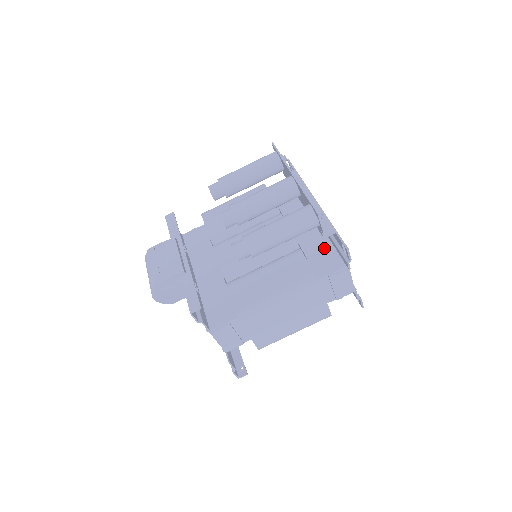
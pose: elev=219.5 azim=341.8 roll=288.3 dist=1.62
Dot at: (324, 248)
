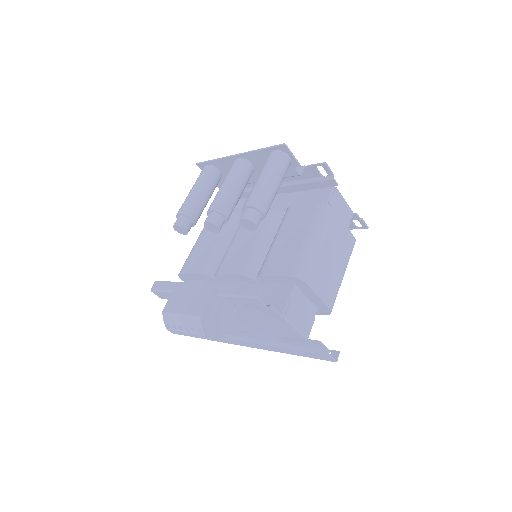
Dot at: (303, 197)
